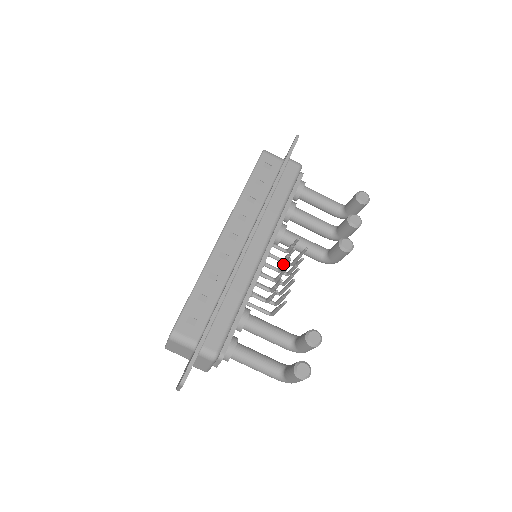
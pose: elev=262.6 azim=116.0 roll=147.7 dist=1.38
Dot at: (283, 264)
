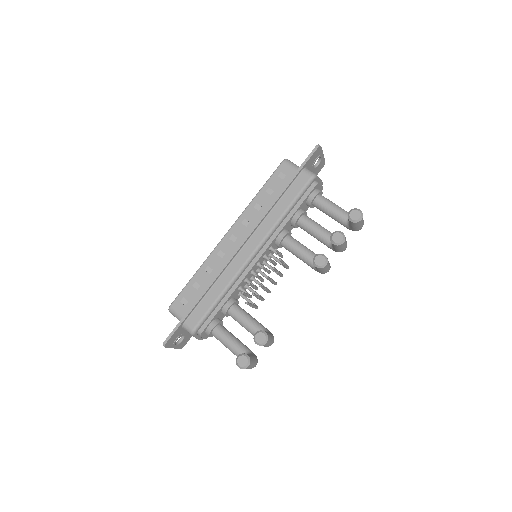
Dot at: occluded
